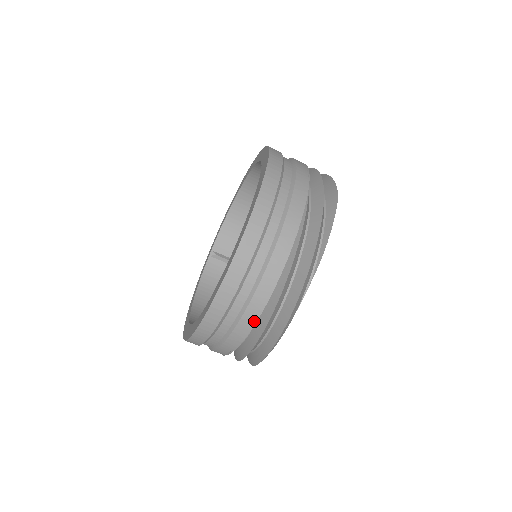
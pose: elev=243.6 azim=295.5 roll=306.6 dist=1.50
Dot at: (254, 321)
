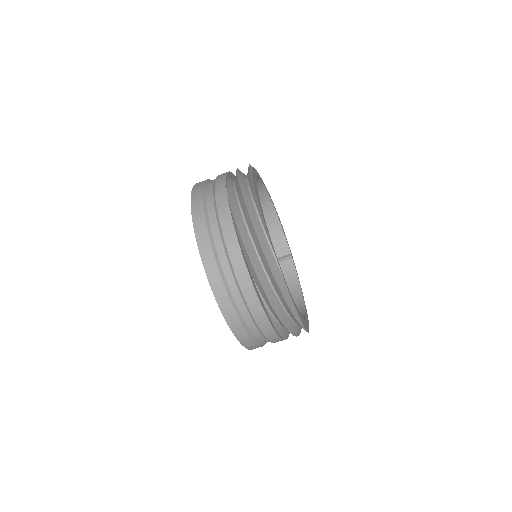
Dot at: (261, 310)
